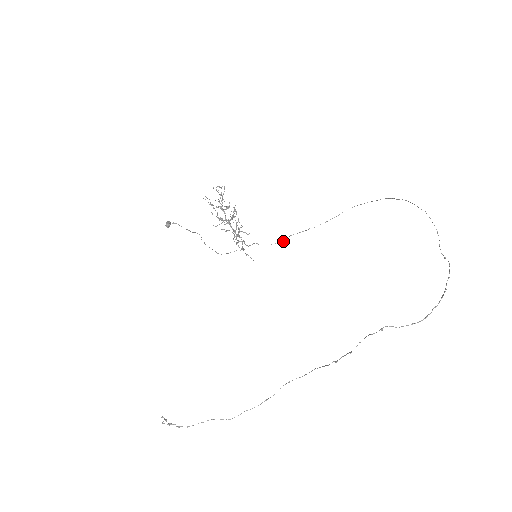
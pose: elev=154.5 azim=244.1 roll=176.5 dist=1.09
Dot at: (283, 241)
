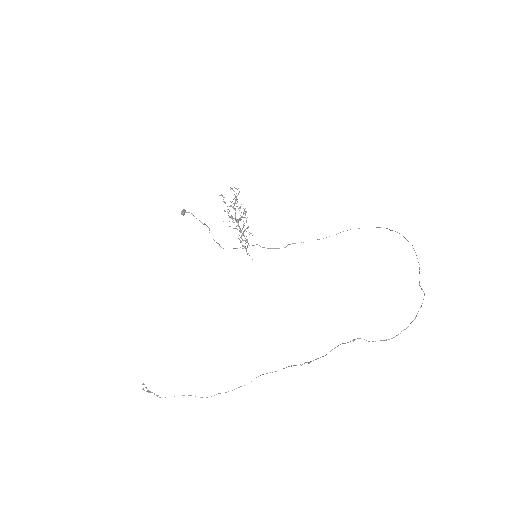
Dot at: occluded
